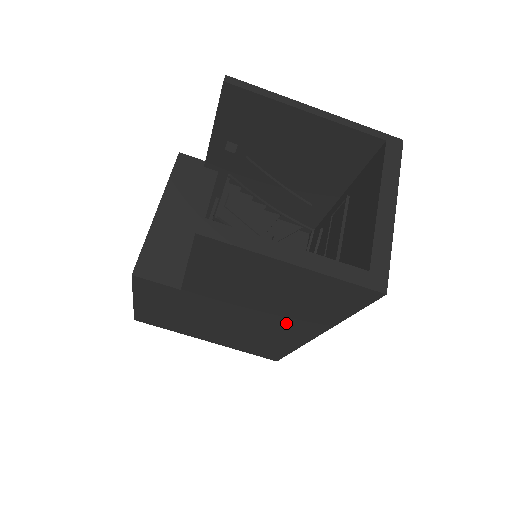
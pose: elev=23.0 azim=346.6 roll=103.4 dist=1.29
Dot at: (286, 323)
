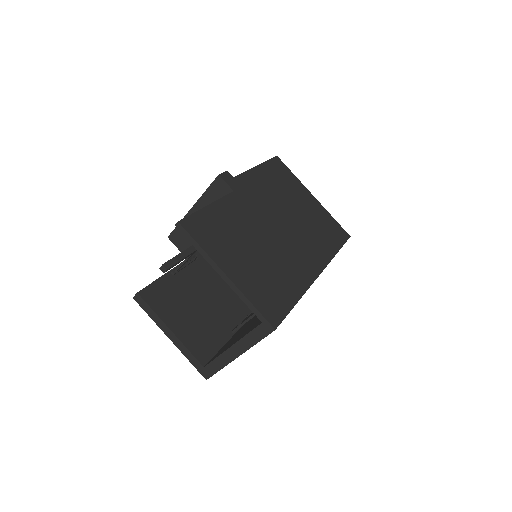
Dot at: occluded
